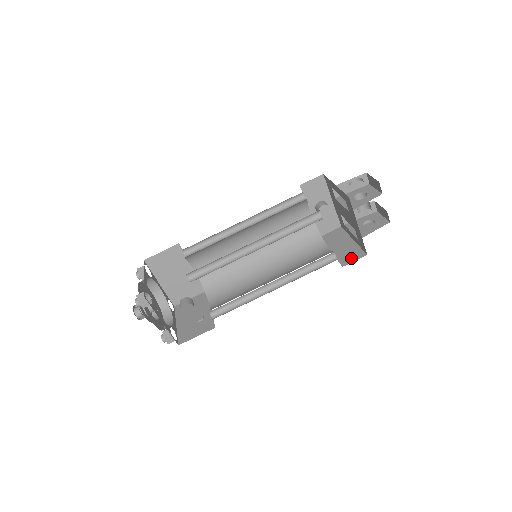
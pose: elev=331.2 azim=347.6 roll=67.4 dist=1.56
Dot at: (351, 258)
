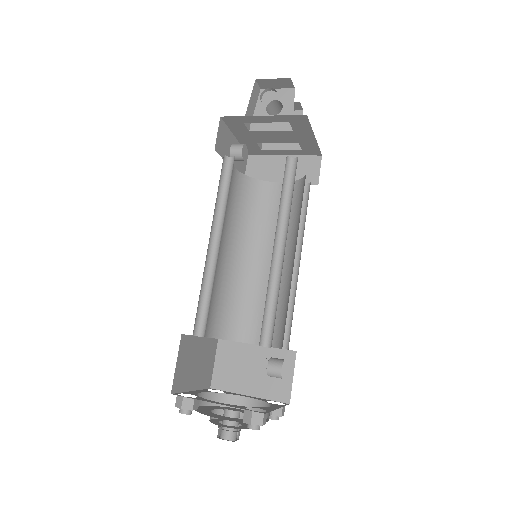
Dot at: (312, 171)
